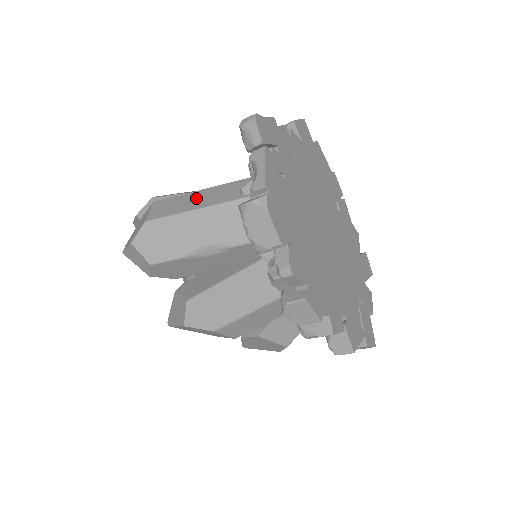
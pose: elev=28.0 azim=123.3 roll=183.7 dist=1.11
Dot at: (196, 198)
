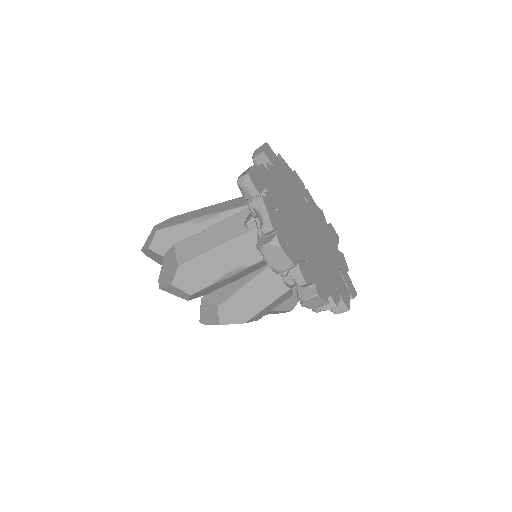
Dot at: (210, 237)
